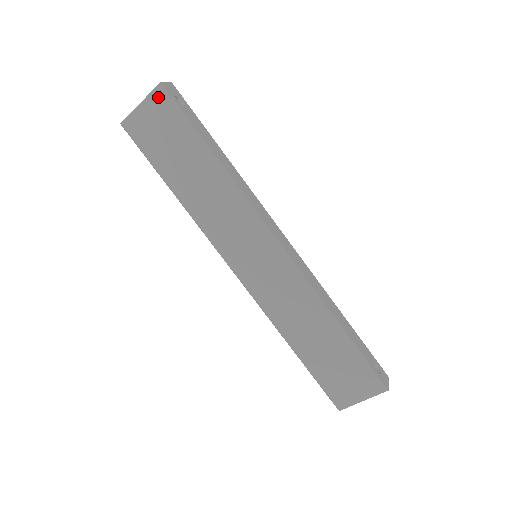
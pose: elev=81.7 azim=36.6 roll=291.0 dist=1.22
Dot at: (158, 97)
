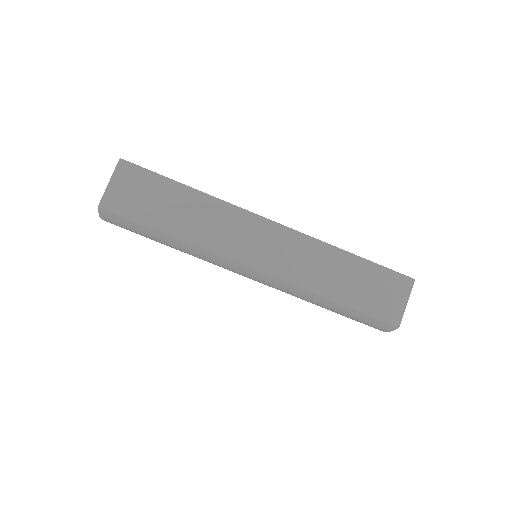
Dot at: (122, 169)
